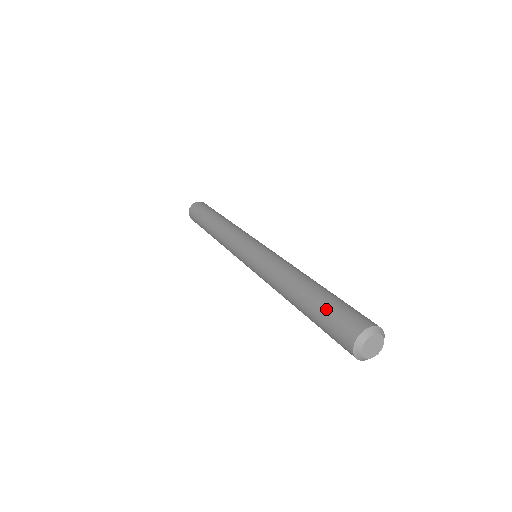
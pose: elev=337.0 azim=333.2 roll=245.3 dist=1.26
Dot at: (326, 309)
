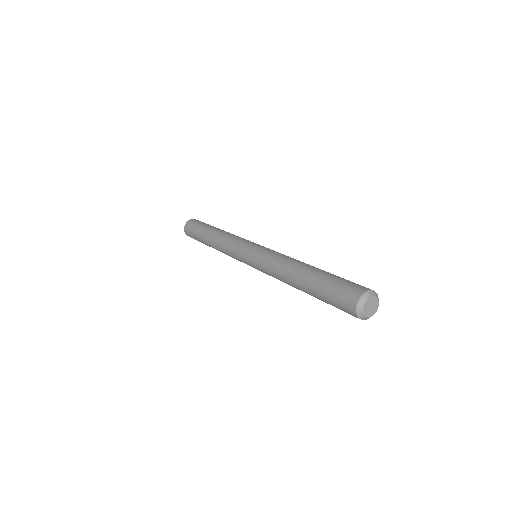
Dot at: (325, 298)
